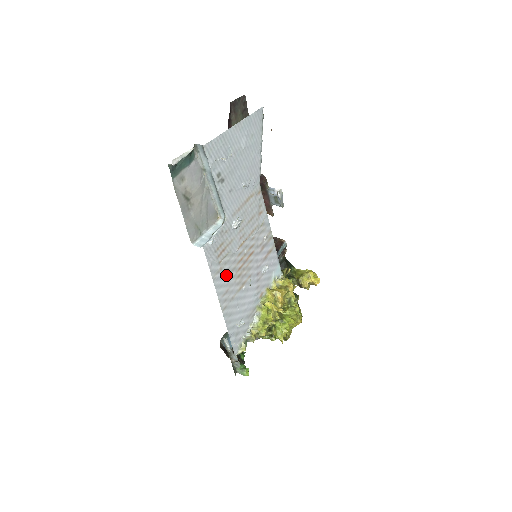
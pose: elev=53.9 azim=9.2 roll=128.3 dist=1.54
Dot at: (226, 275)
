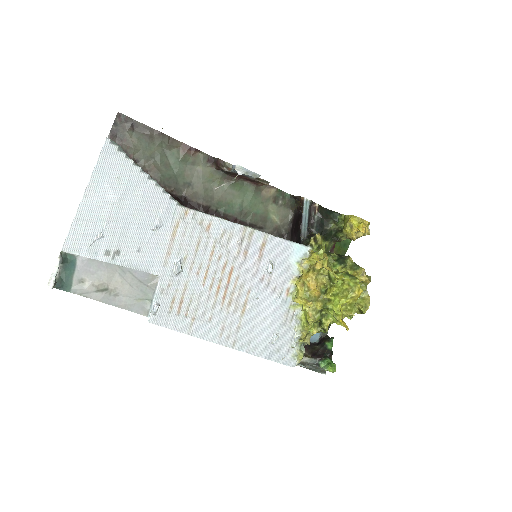
Dot at: (207, 317)
